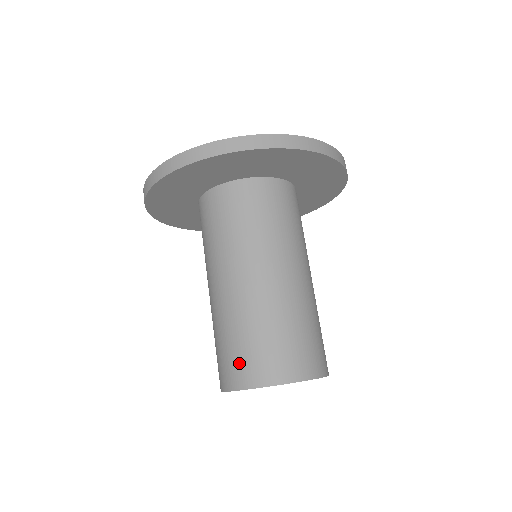
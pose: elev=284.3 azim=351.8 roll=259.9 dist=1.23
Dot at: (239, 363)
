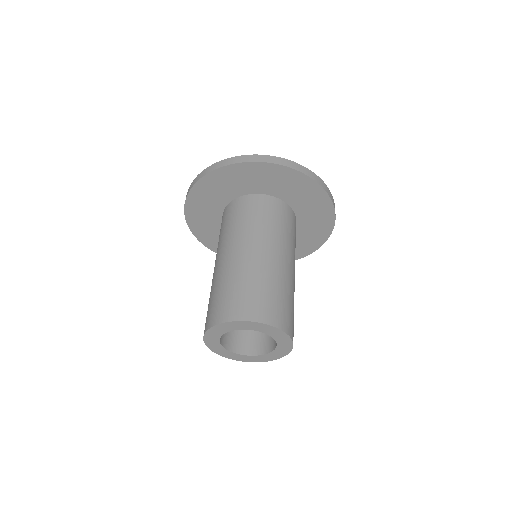
Dot at: (215, 309)
